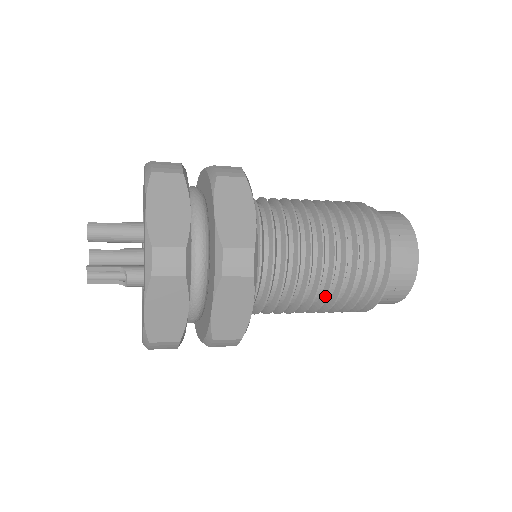
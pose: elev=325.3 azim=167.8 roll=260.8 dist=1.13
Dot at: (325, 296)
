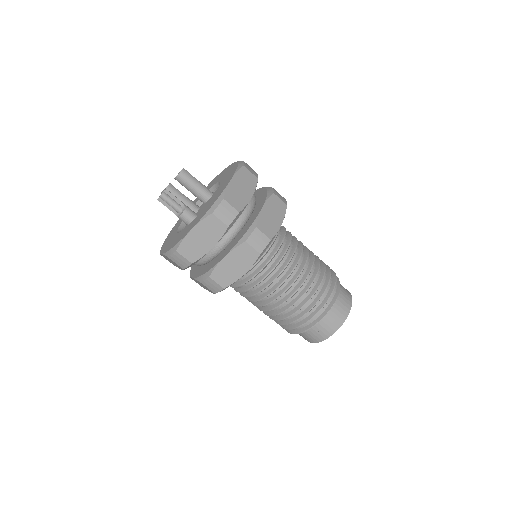
Dot at: (282, 302)
